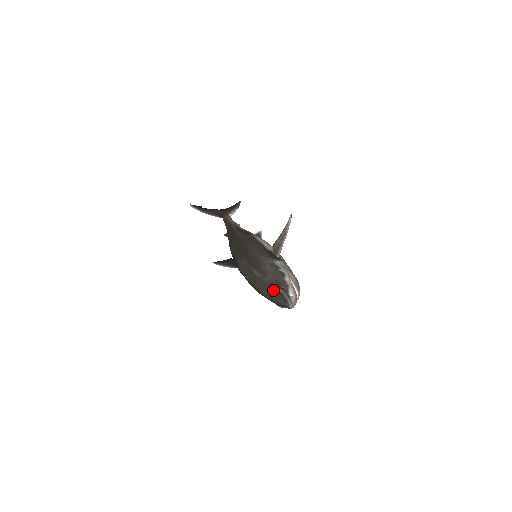
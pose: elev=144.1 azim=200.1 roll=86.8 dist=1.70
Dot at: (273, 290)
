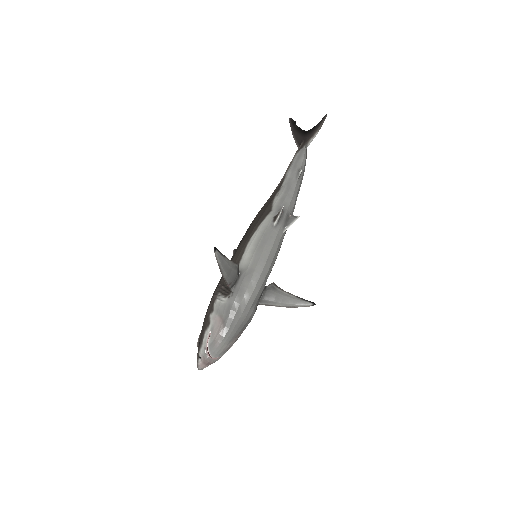
Dot at: occluded
